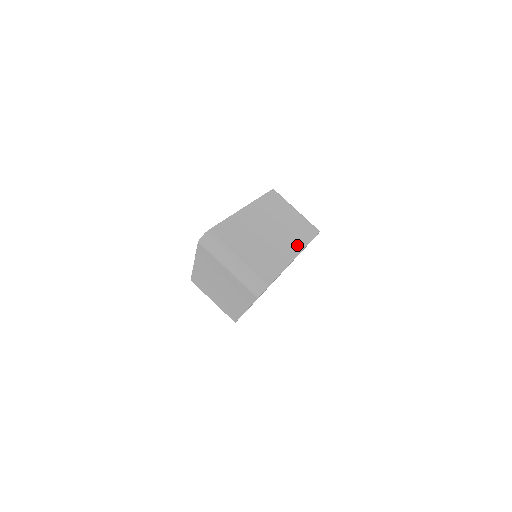
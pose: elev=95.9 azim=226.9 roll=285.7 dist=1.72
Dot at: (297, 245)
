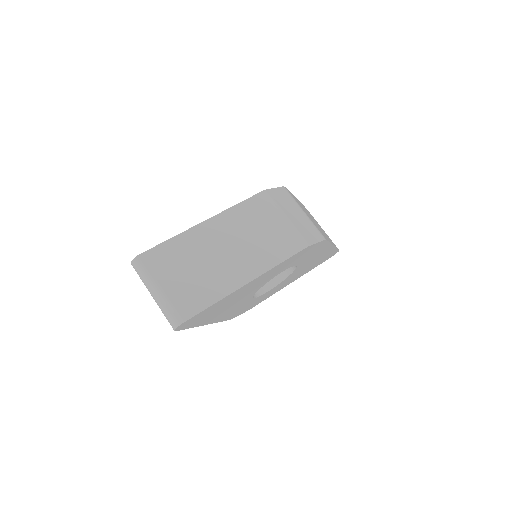
Dot at: (257, 268)
